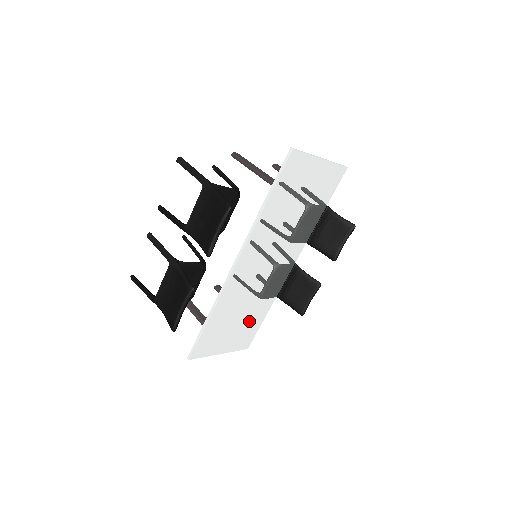
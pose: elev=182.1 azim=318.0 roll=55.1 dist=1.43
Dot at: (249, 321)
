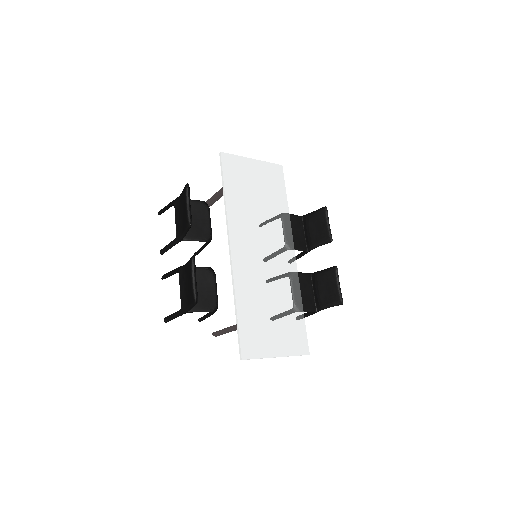
Dot at: (287, 316)
